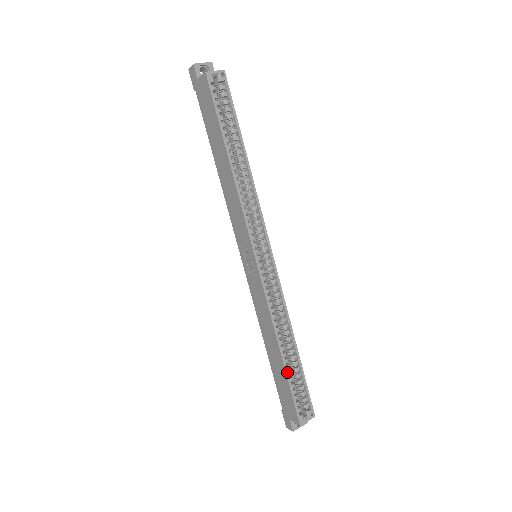
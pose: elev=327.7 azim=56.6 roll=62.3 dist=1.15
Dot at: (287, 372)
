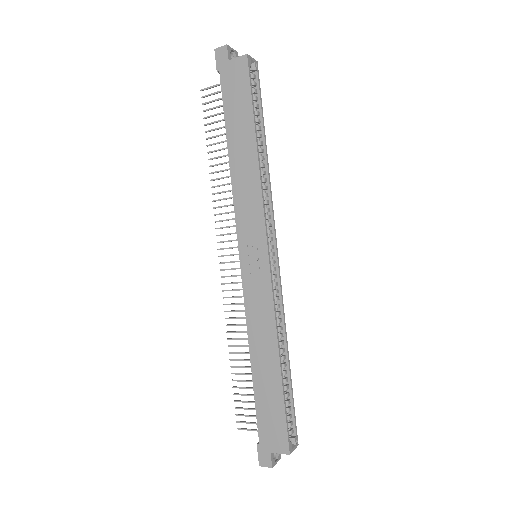
Dot at: (283, 388)
